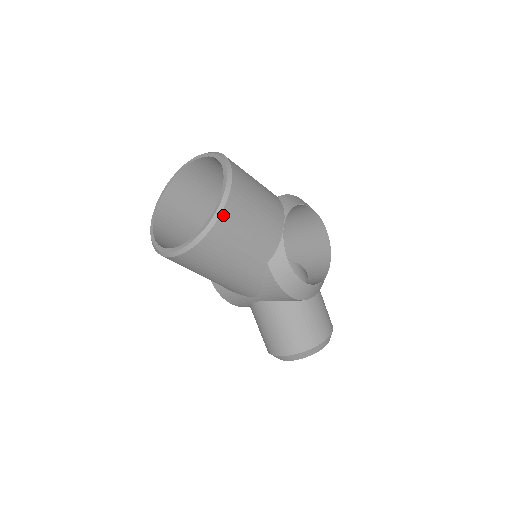
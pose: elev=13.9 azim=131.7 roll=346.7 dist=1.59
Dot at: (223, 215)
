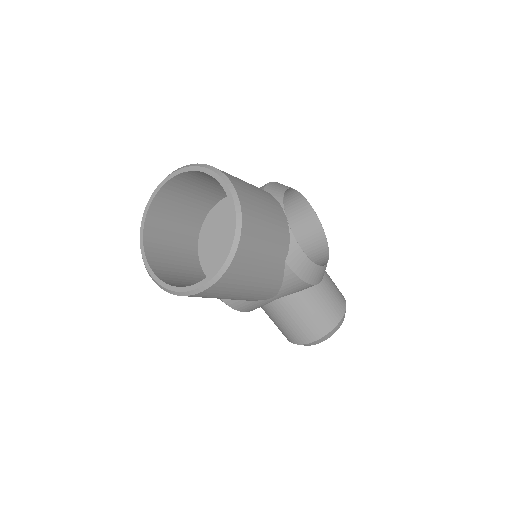
Dot at: (243, 232)
